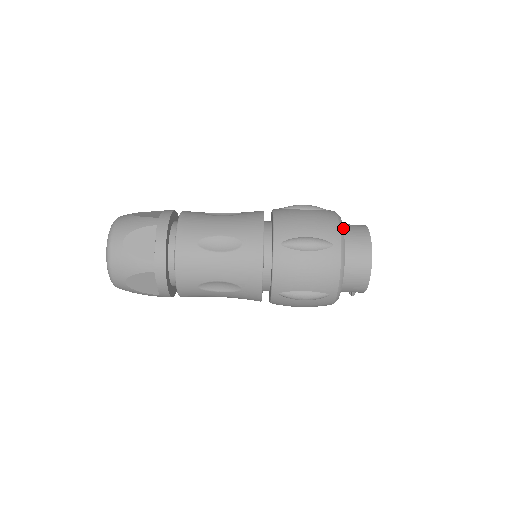
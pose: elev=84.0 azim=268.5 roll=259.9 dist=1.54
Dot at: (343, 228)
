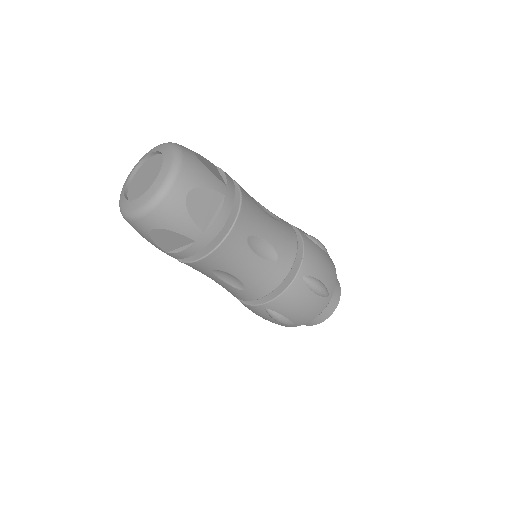
Dot at: occluded
